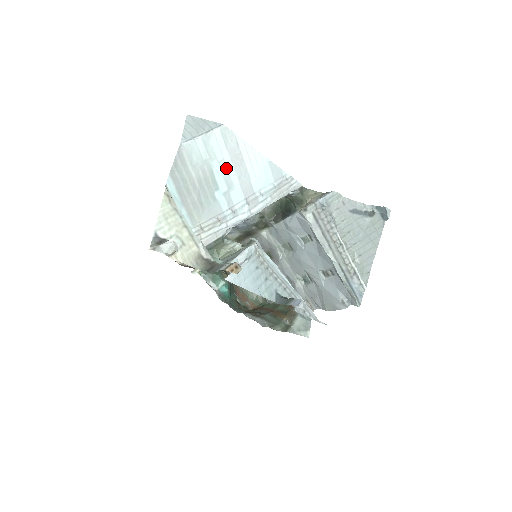
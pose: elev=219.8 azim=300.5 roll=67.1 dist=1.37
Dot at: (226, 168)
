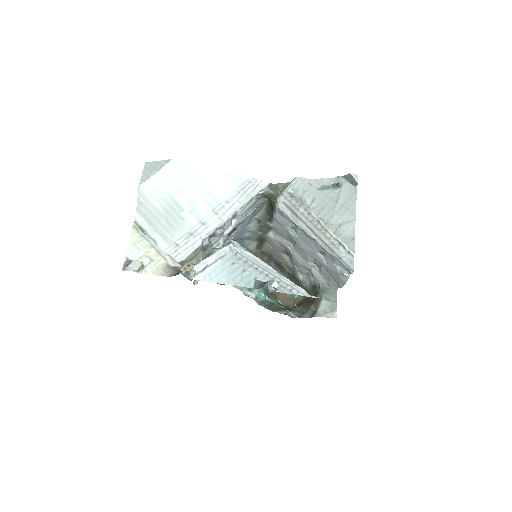
Dot at: (186, 192)
